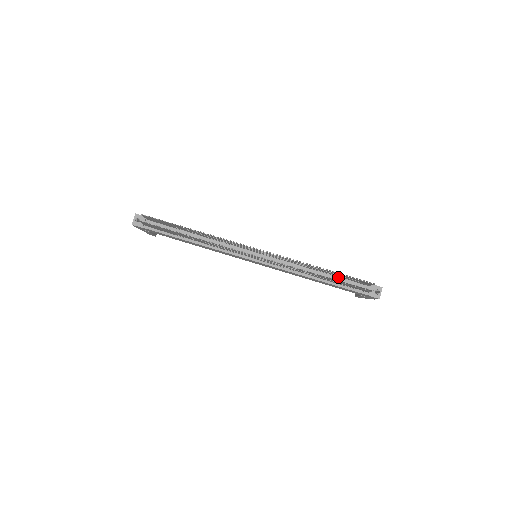
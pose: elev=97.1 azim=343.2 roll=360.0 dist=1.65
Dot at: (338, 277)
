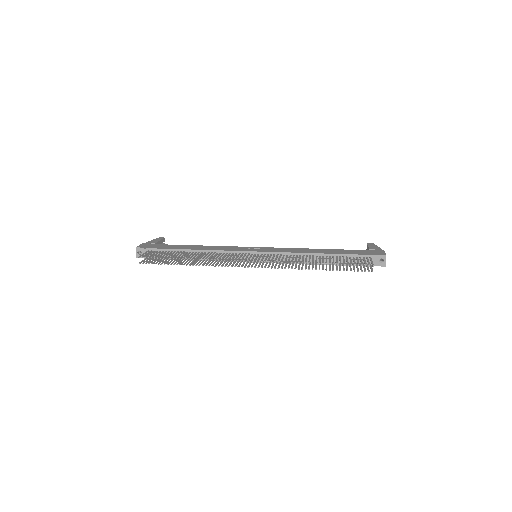
Dot at: (339, 257)
